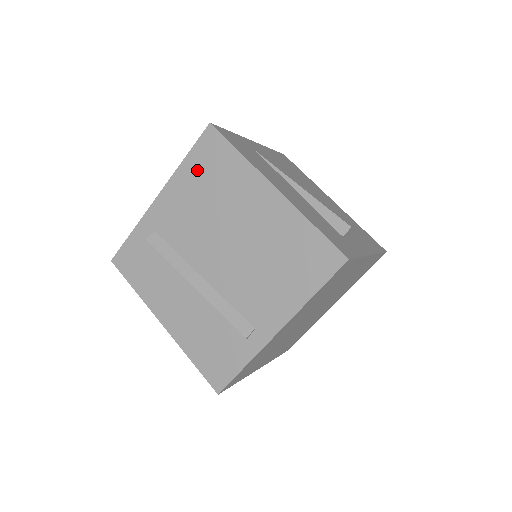
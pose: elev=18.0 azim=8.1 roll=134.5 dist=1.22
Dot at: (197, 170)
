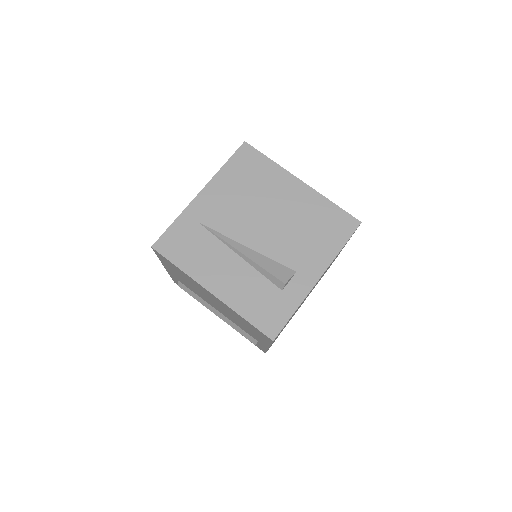
Dot at: (169, 266)
